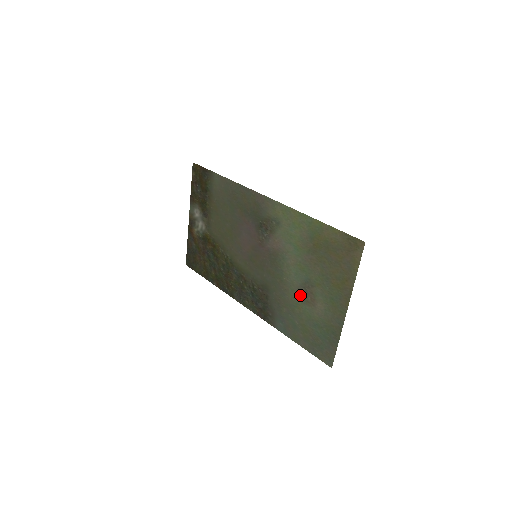
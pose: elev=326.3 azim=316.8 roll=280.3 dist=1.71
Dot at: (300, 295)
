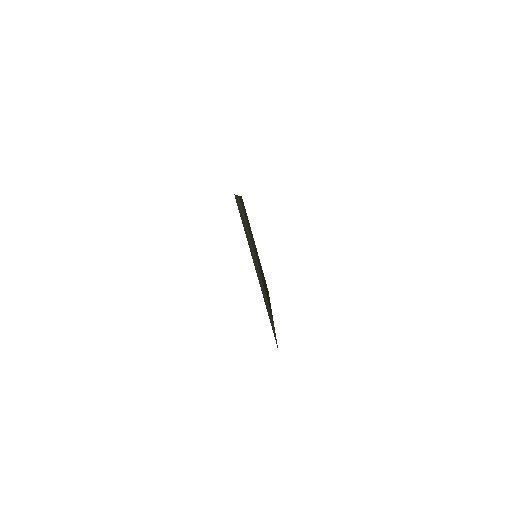
Dot at: occluded
